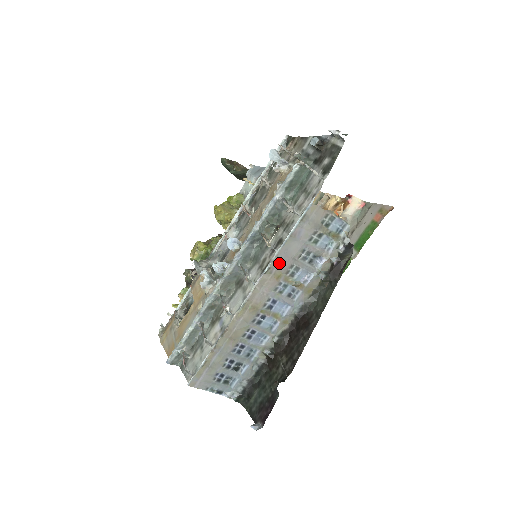
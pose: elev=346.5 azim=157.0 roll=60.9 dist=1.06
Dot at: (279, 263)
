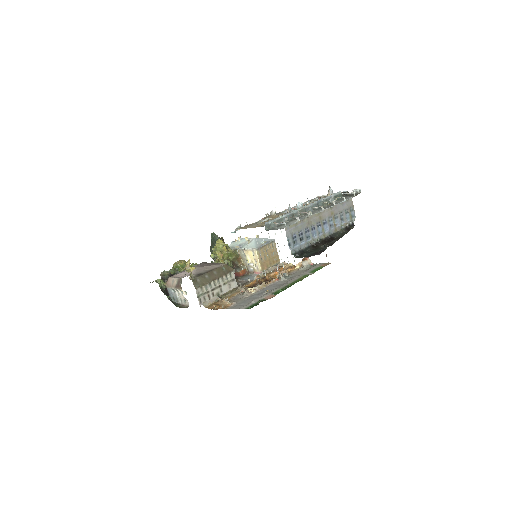
Dot at: (335, 208)
